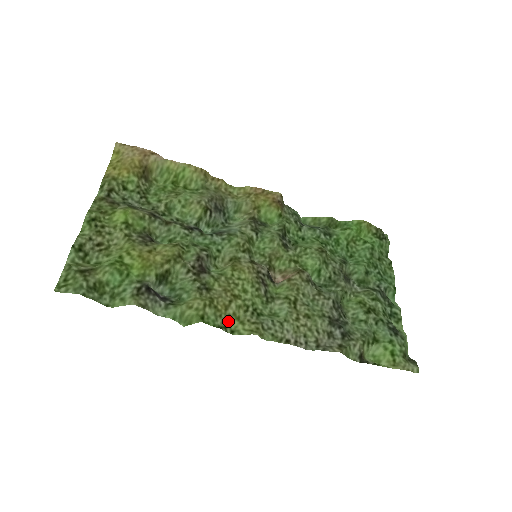
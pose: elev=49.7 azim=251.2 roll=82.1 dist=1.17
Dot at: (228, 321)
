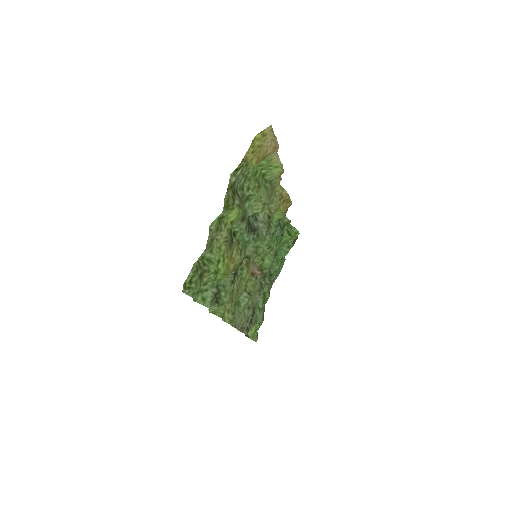
Dot at: occluded
